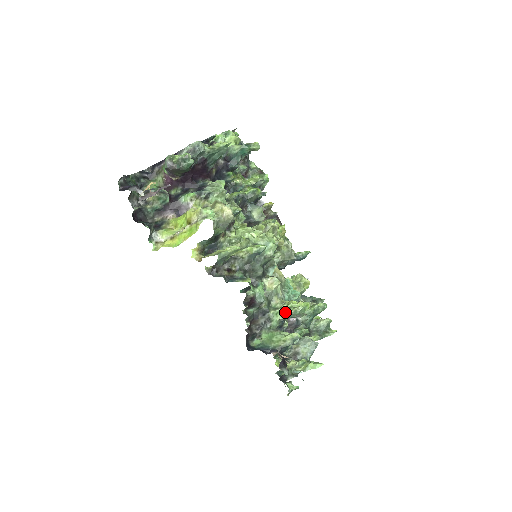
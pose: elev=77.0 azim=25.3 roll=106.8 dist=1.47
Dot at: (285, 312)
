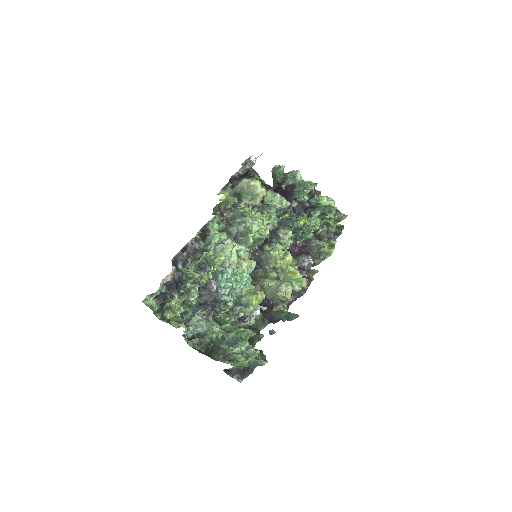
Dot at: (209, 252)
